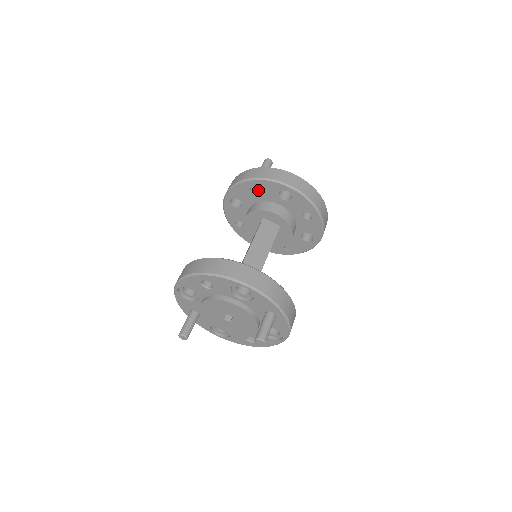
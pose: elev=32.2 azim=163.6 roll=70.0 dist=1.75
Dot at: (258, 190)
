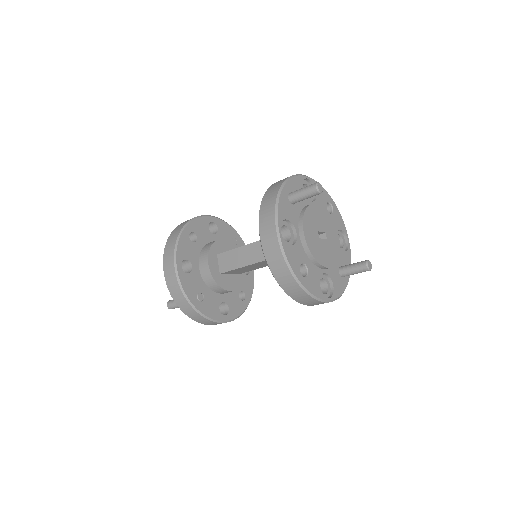
Dot at: occluded
